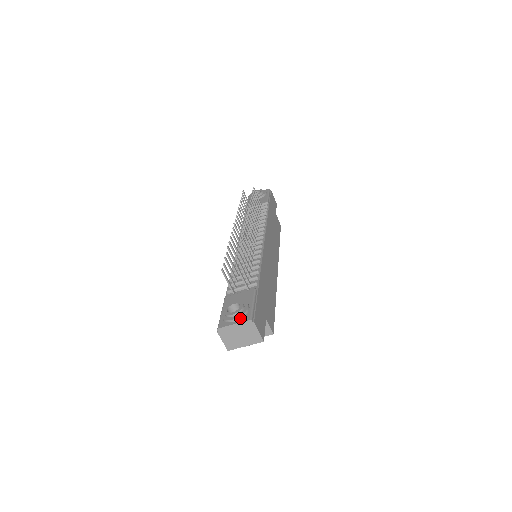
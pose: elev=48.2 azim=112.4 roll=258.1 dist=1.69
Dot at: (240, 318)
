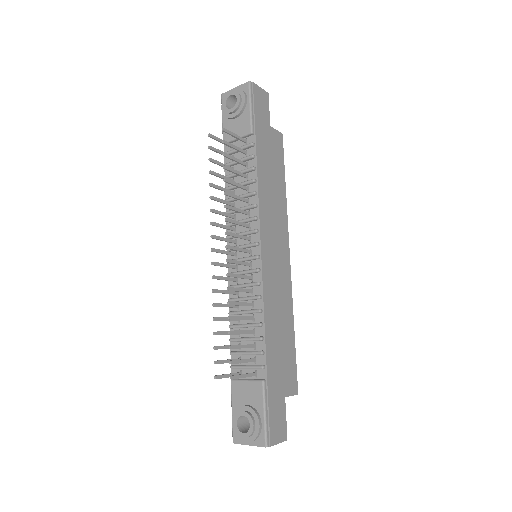
Dot at: (254, 440)
